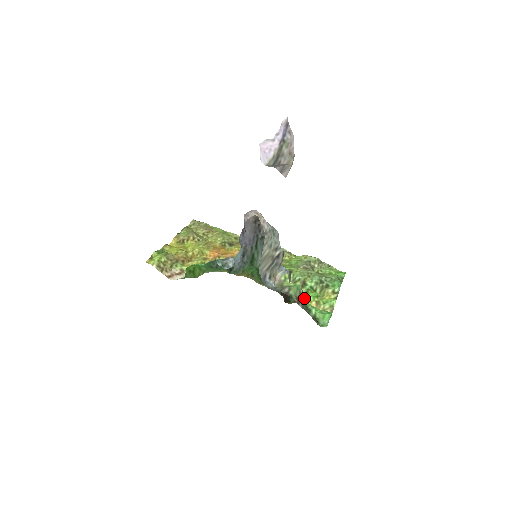
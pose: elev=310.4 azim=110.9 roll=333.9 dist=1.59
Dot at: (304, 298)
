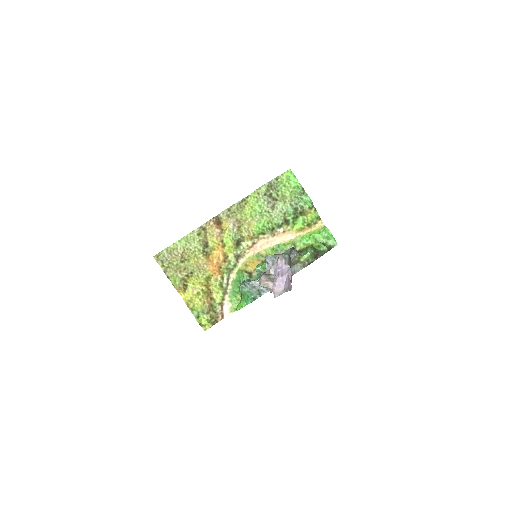
Dot at: (297, 230)
